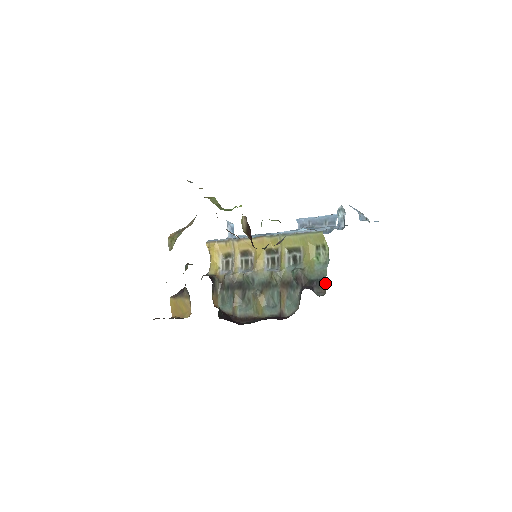
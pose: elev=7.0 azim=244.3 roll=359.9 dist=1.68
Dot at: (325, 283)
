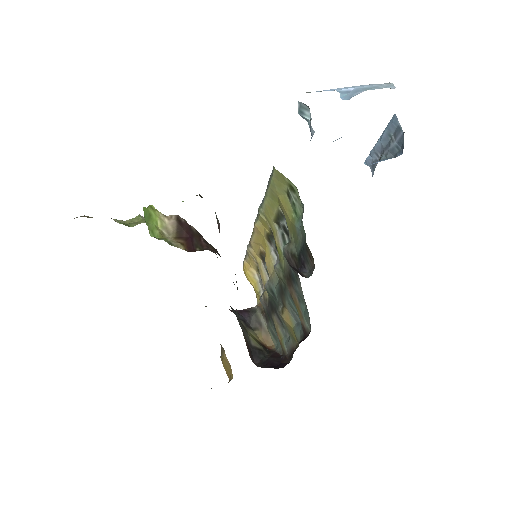
Dot at: (308, 249)
